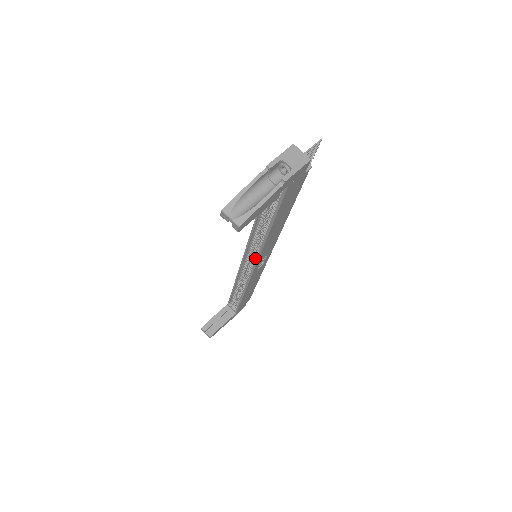
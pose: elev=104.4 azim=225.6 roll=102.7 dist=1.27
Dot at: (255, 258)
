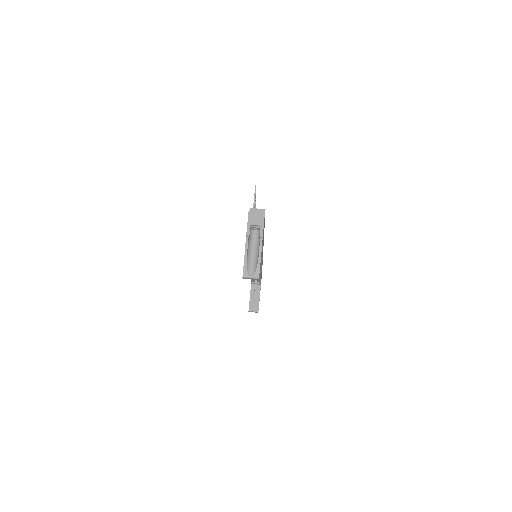
Dot at: occluded
